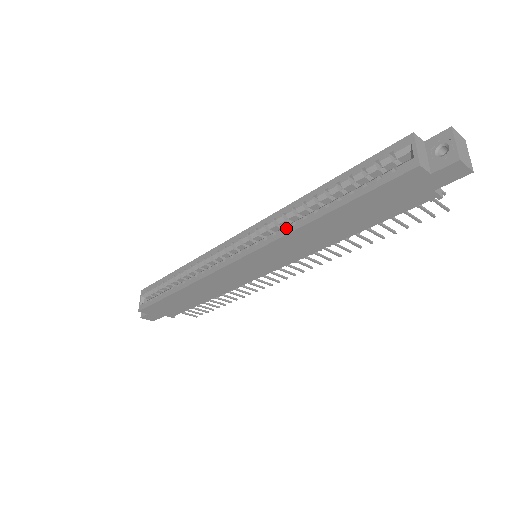
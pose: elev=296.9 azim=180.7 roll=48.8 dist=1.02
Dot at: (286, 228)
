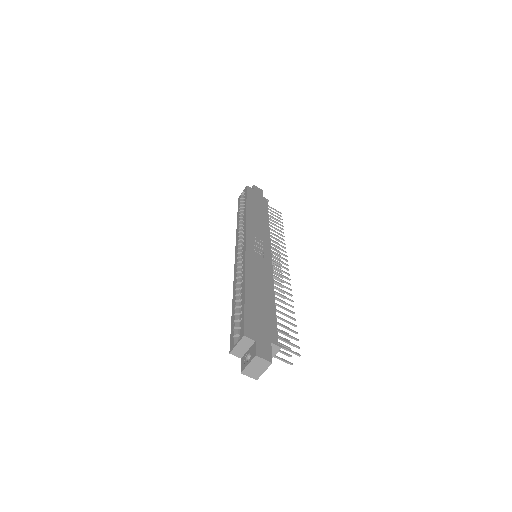
Dot at: (236, 280)
